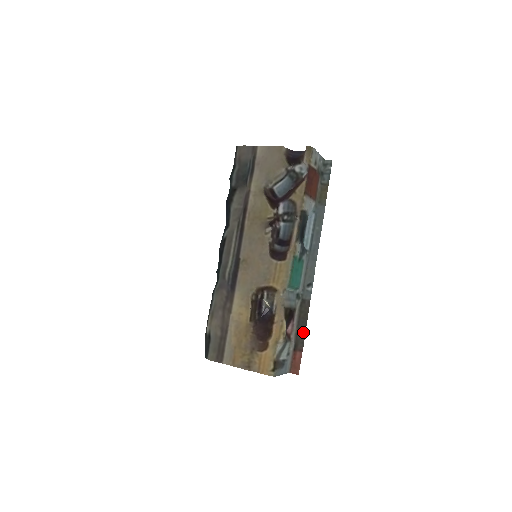
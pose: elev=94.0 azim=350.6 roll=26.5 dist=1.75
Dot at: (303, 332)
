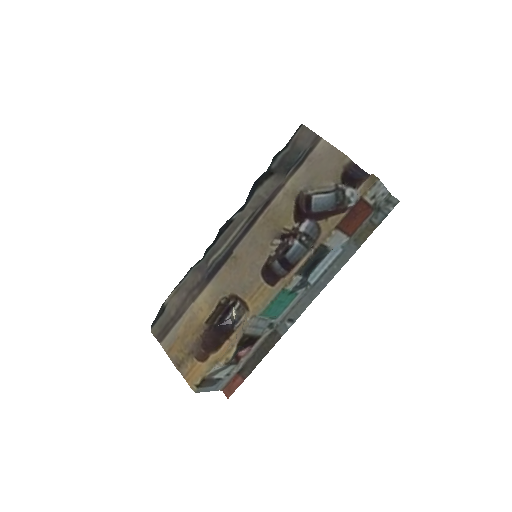
Dot at: (256, 362)
